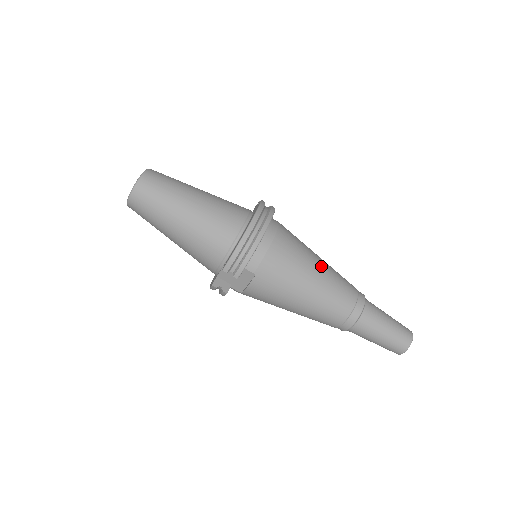
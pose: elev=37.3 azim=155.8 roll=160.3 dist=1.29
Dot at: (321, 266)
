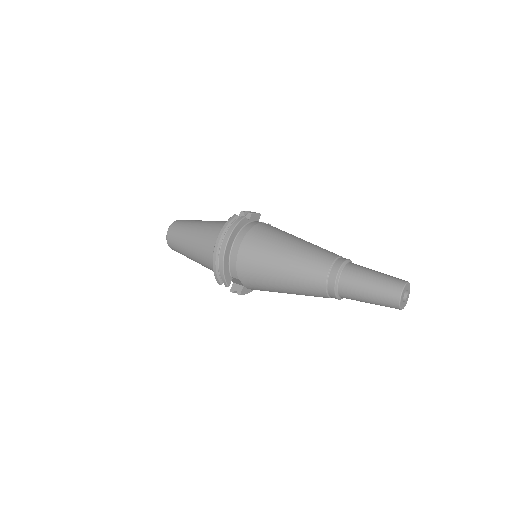
Dot at: (287, 254)
